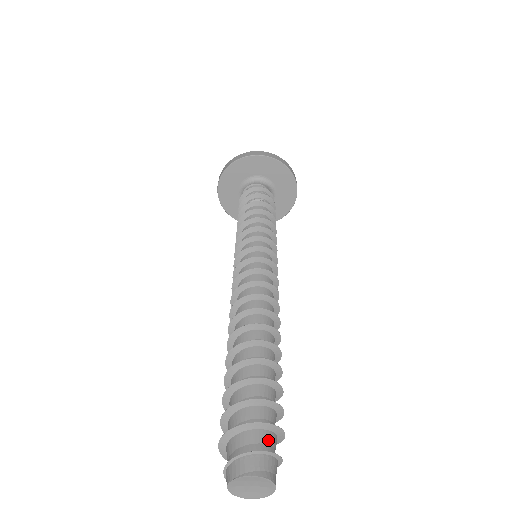
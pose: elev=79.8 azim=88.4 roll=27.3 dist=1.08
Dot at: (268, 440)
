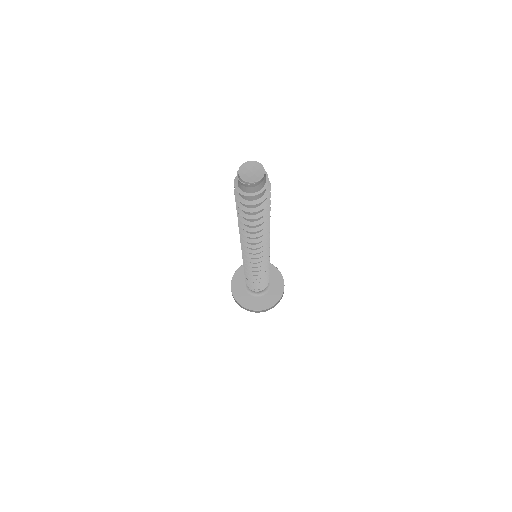
Dot at: occluded
